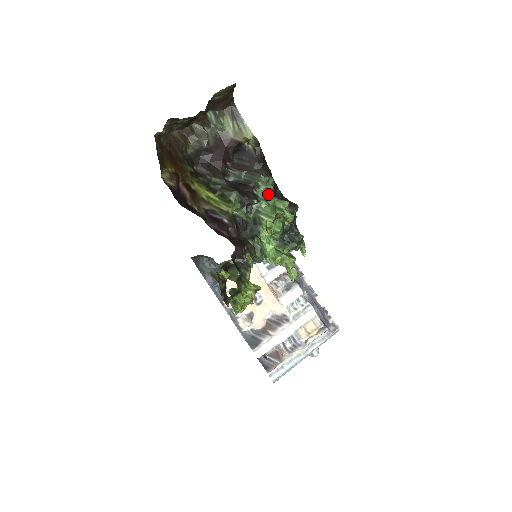
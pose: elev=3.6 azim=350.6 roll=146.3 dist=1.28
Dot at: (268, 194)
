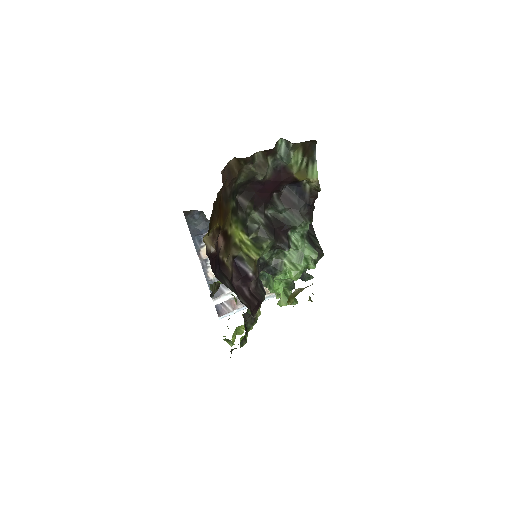
Dot at: (301, 236)
